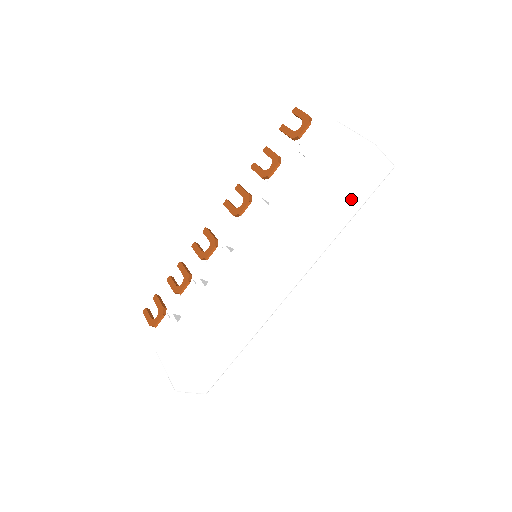
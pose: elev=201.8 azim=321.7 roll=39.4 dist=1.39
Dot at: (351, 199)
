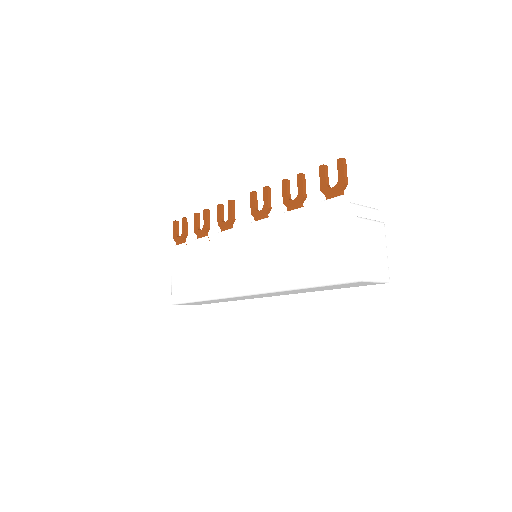
Dot at: (333, 287)
